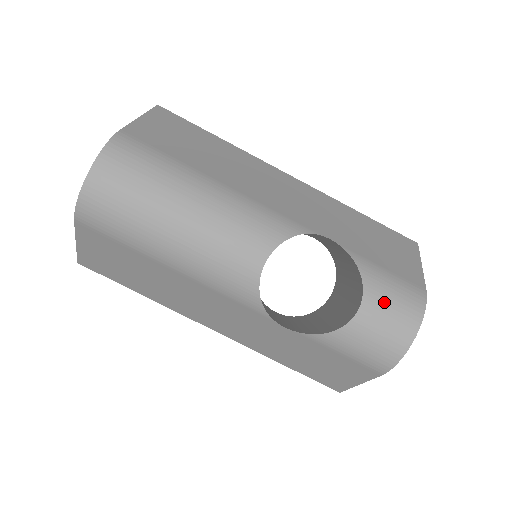
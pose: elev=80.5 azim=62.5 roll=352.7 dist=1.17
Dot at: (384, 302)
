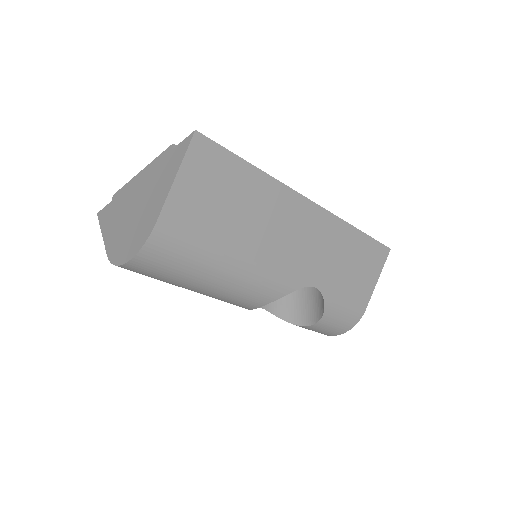
Dot at: (331, 324)
